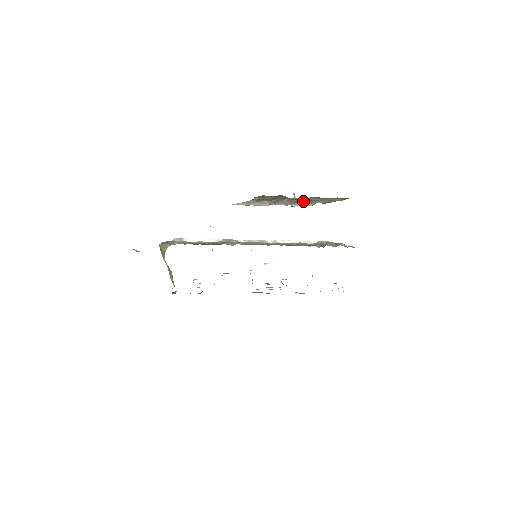
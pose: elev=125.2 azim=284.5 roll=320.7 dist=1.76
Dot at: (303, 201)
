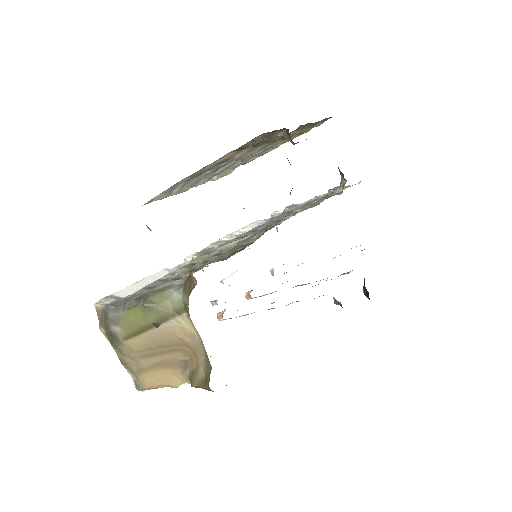
Dot at: (242, 160)
